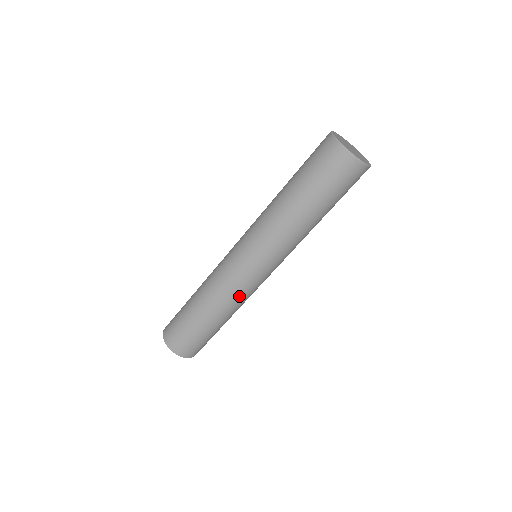
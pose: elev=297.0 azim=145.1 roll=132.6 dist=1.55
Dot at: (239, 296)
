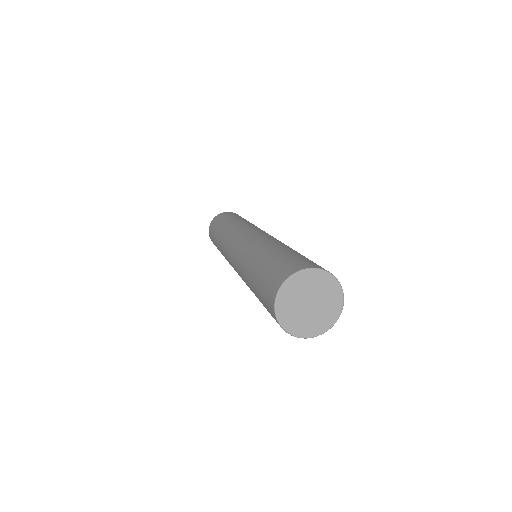
Dot at: occluded
